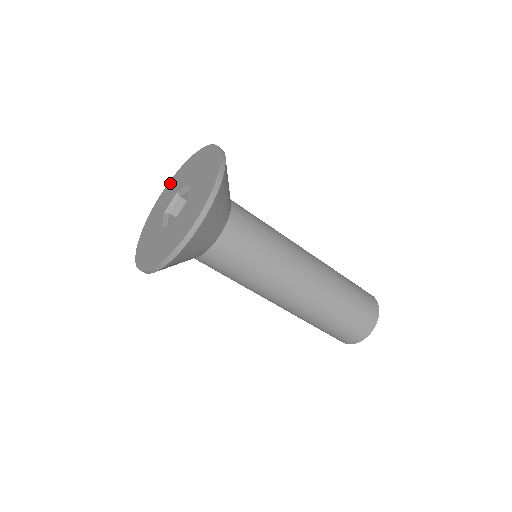
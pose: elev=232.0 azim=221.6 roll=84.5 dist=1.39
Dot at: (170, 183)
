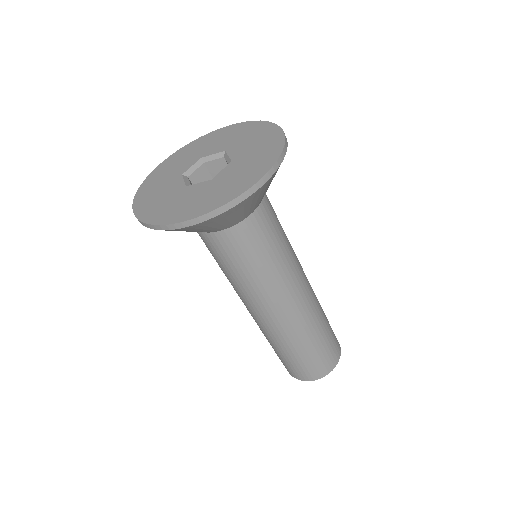
Dot at: (180, 152)
